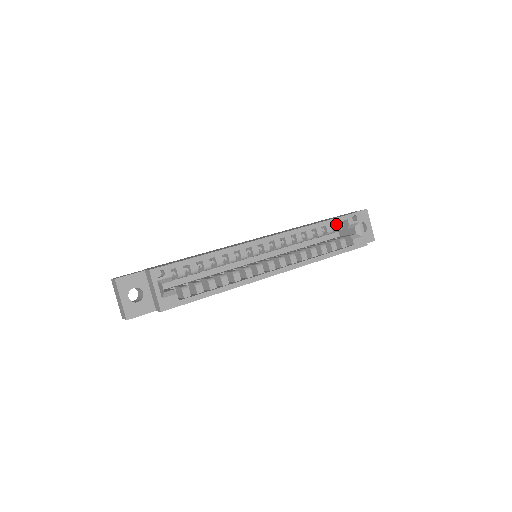
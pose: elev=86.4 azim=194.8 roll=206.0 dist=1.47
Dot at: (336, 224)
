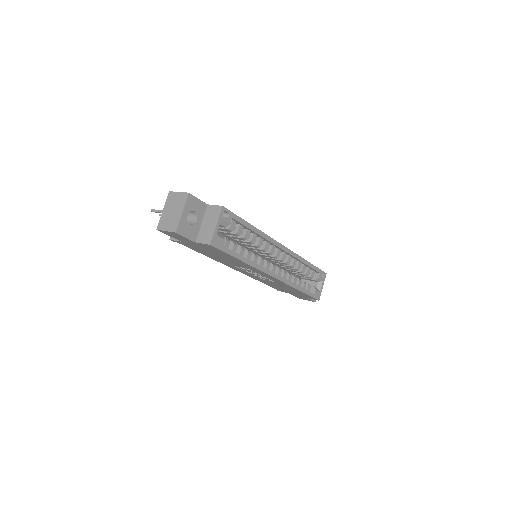
Dot at: (313, 271)
